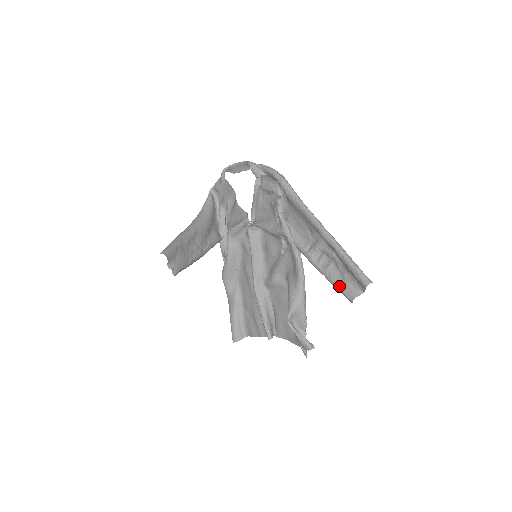
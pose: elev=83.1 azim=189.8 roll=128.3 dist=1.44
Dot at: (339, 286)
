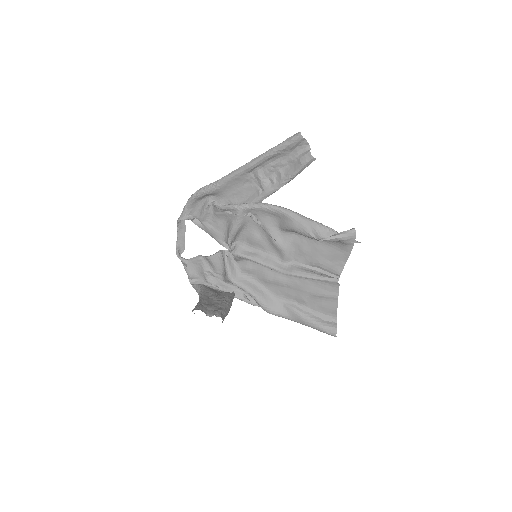
Dot at: (297, 167)
